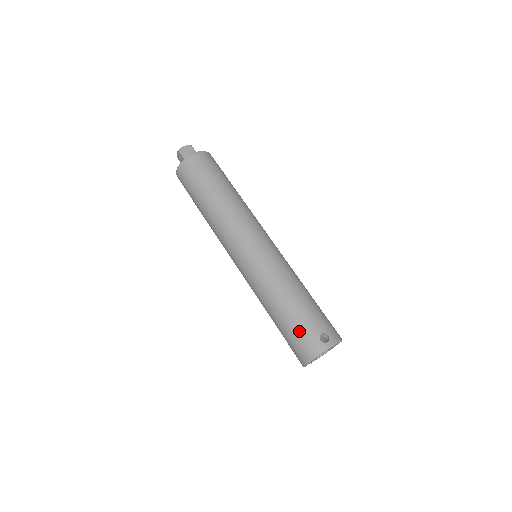
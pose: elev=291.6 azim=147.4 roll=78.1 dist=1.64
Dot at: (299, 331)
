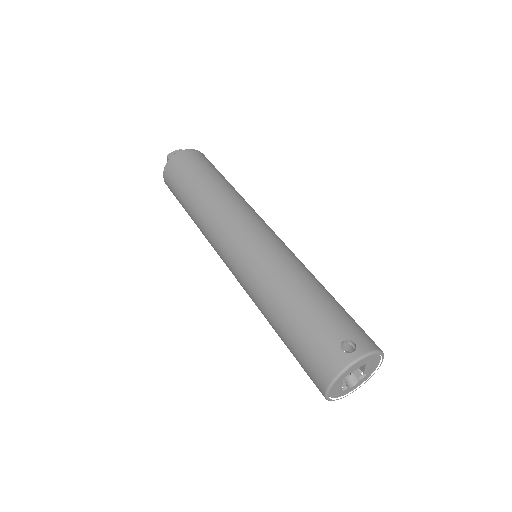
Dot at: (310, 340)
